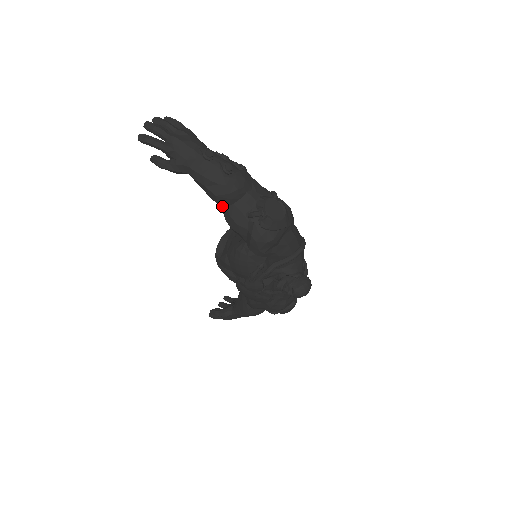
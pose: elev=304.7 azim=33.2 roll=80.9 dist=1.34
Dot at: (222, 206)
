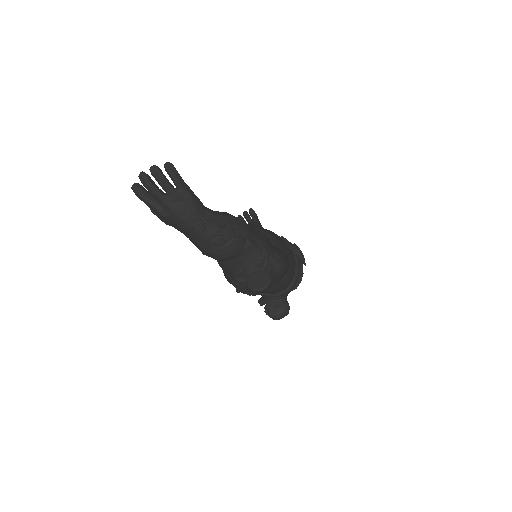
Dot at: occluded
